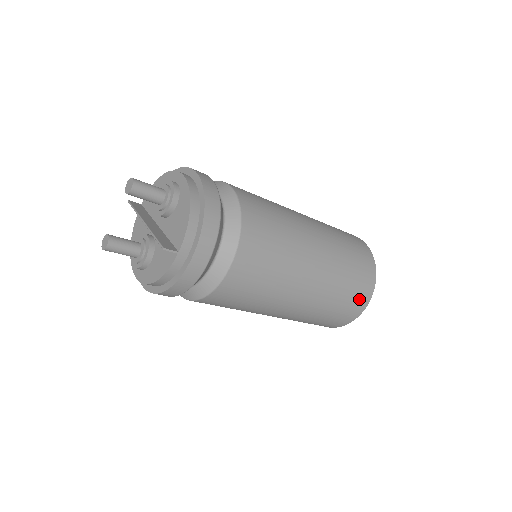
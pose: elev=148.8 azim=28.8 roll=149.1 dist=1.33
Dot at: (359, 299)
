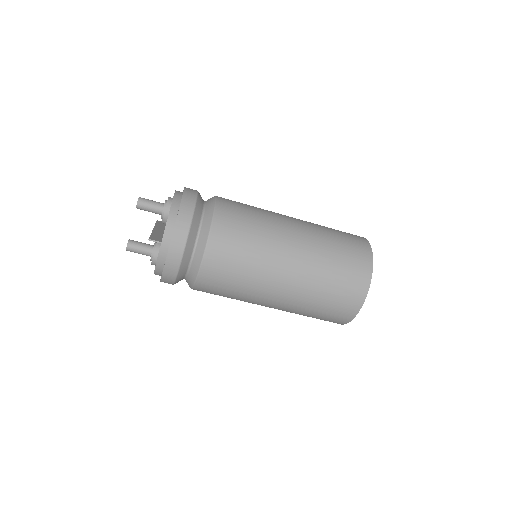
Dot at: (353, 289)
